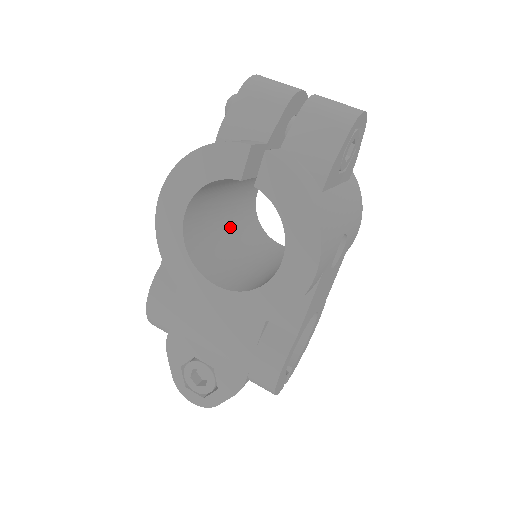
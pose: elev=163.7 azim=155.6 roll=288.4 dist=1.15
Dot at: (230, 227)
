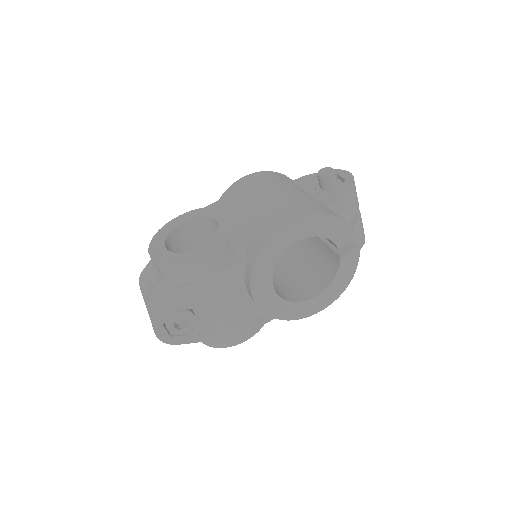
Dot at: occluded
